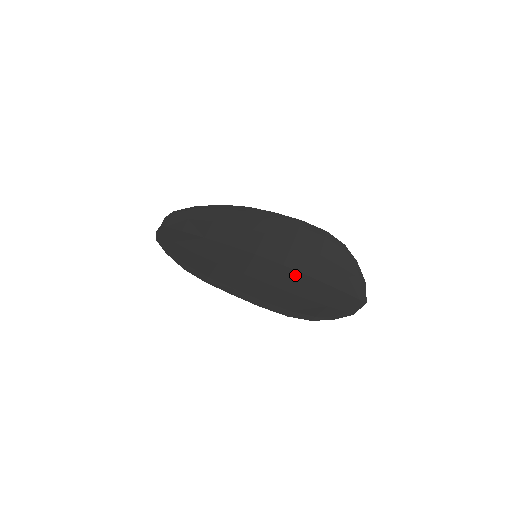
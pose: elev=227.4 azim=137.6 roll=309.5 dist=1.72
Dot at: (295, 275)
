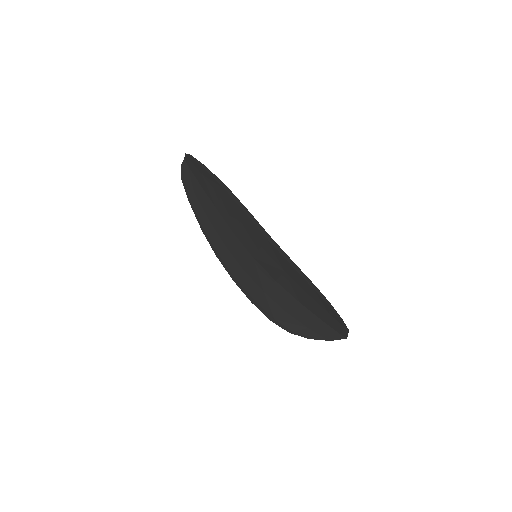
Dot at: (285, 294)
